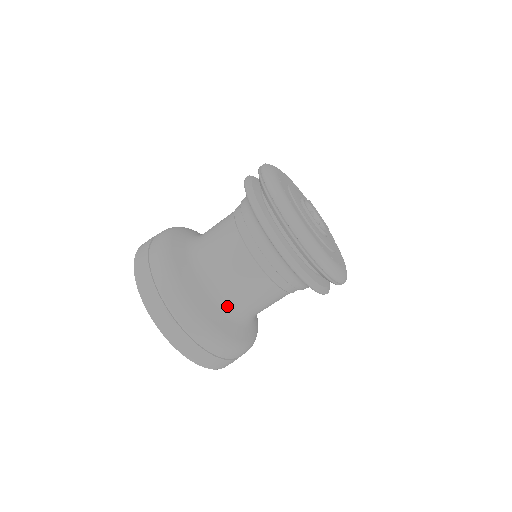
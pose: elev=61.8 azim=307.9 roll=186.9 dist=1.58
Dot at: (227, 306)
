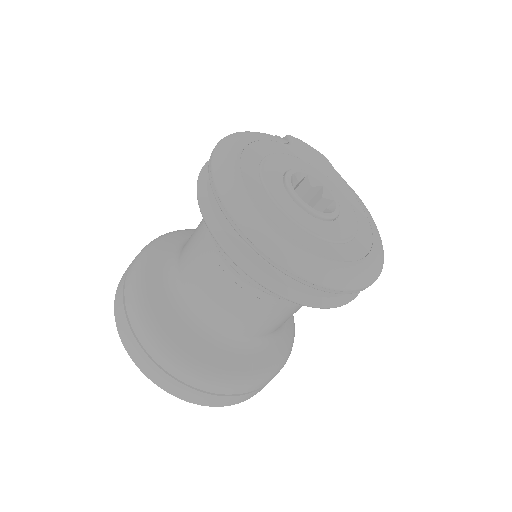
Dot at: (252, 342)
